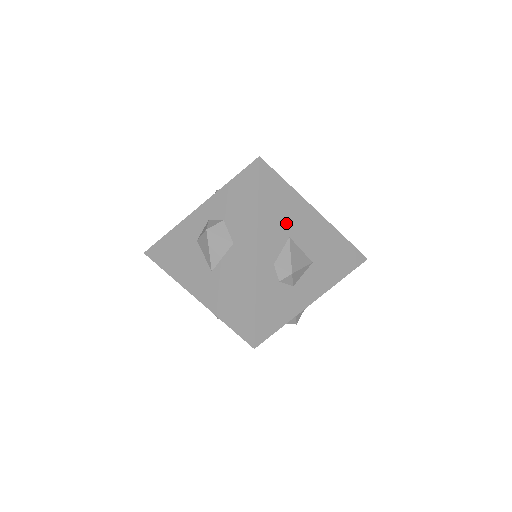
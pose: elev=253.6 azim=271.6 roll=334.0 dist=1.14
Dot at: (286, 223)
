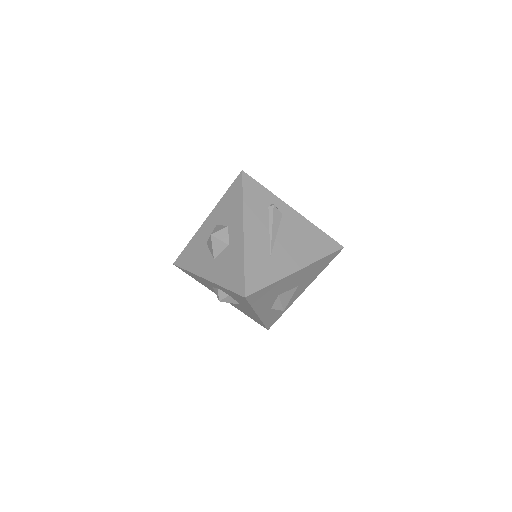
Dot at: (274, 294)
